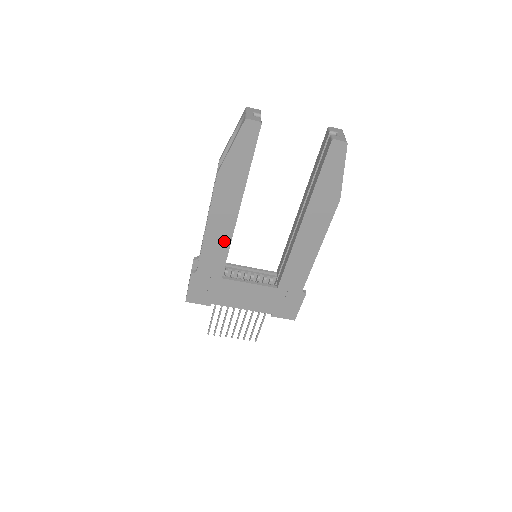
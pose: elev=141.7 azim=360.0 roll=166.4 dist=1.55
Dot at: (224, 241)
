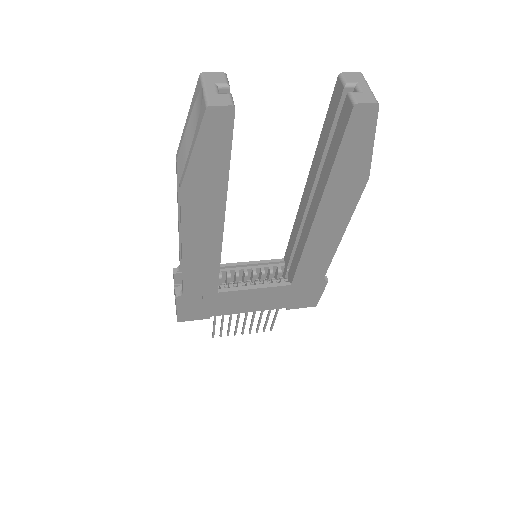
Dot at: (211, 258)
